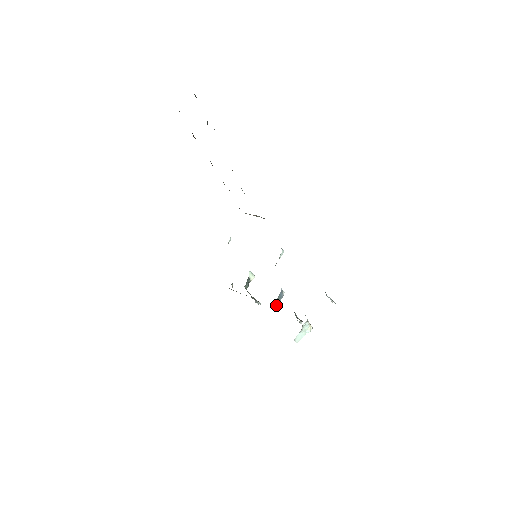
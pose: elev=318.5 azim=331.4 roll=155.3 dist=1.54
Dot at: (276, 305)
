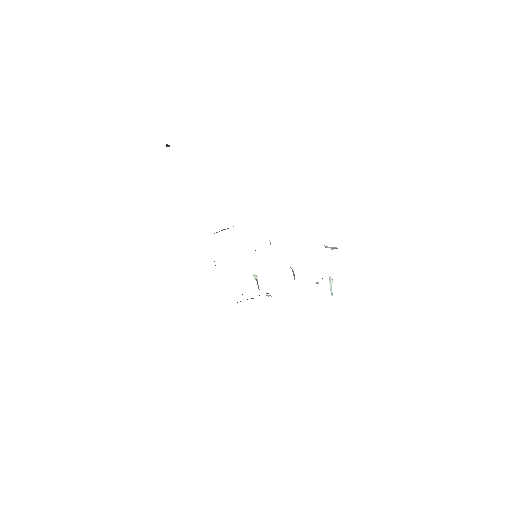
Dot at: occluded
